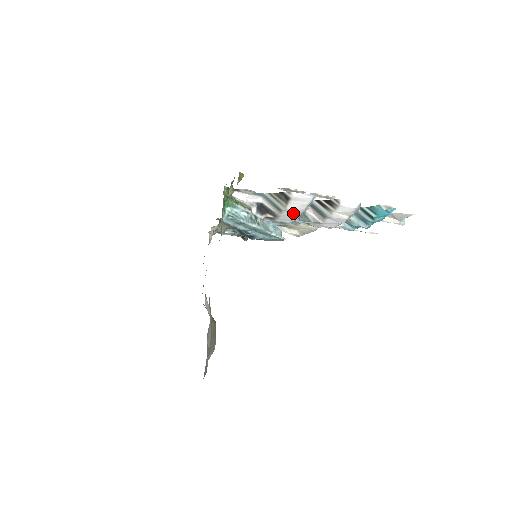
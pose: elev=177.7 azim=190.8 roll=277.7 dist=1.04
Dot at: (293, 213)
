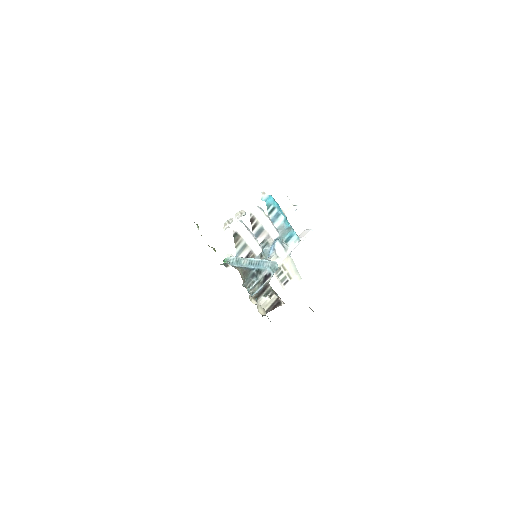
Dot at: (250, 239)
